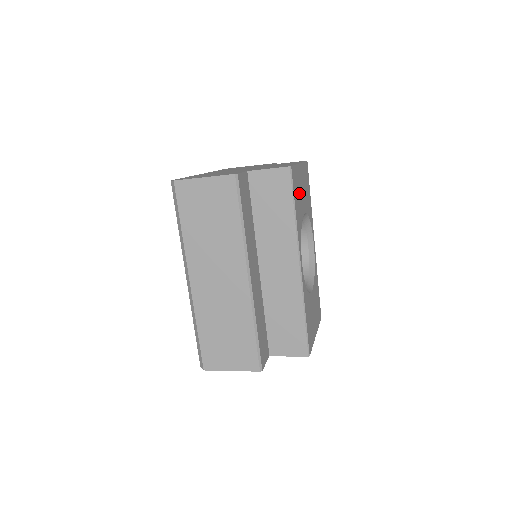
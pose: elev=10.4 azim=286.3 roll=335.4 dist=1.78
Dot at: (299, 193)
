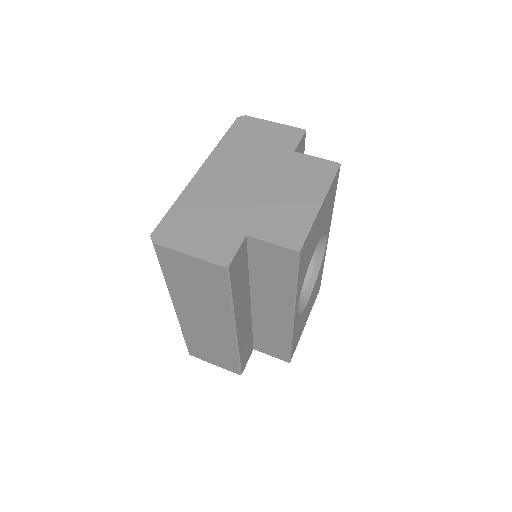
Dot at: (310, 246)
